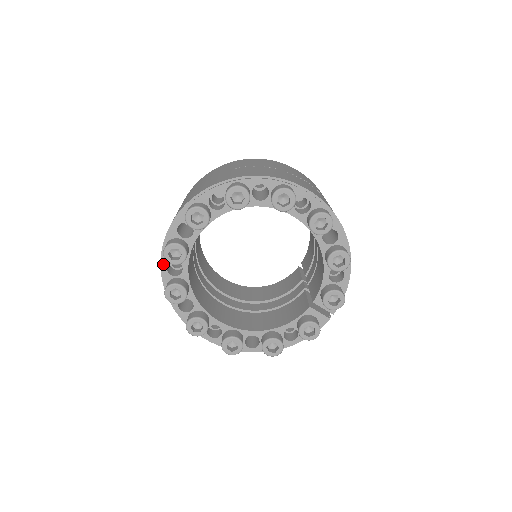
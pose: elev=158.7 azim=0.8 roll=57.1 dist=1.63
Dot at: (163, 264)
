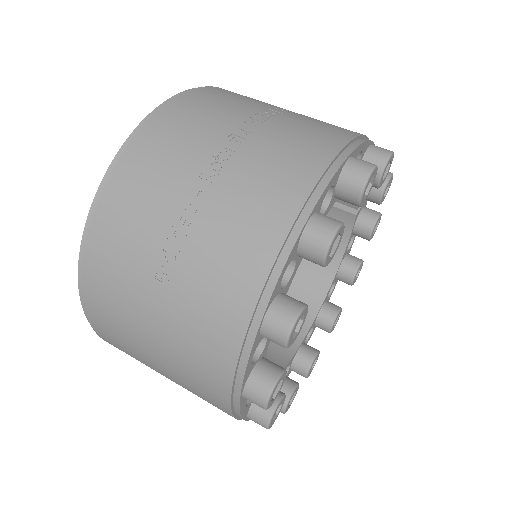
Dot at: occluded
